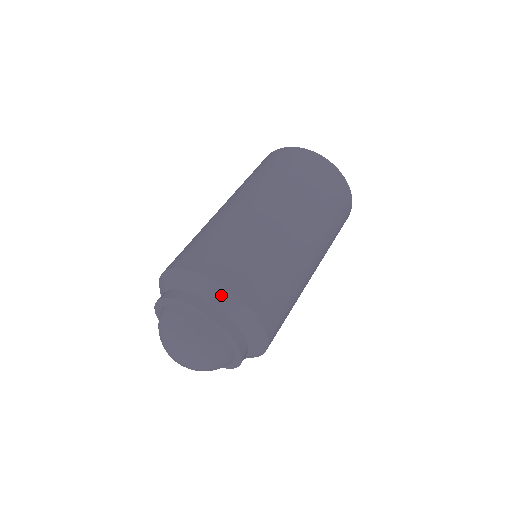
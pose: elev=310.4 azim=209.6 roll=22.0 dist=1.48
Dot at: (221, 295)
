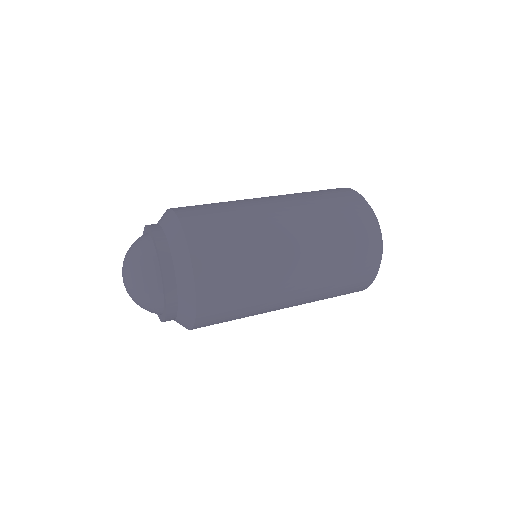
Dot at: (167, 216)
